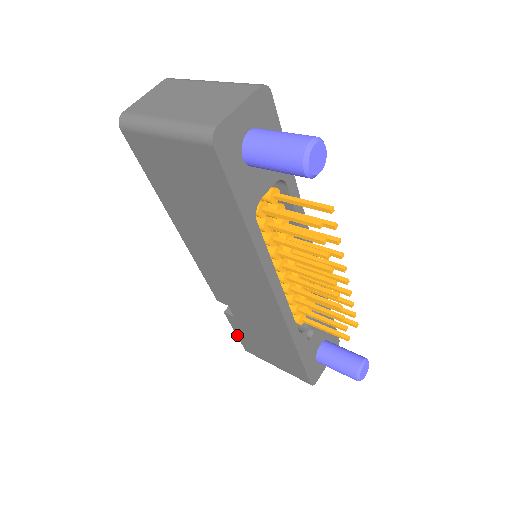
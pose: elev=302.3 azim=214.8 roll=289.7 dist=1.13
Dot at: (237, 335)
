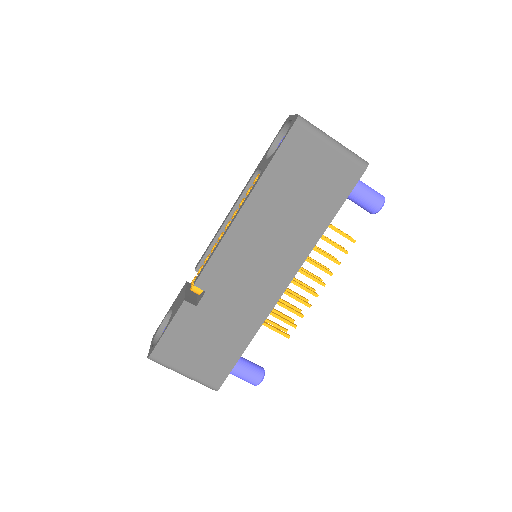
Dot at: (165, 332)
